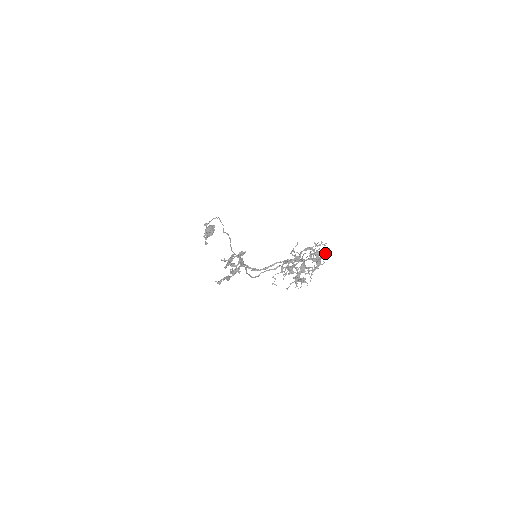
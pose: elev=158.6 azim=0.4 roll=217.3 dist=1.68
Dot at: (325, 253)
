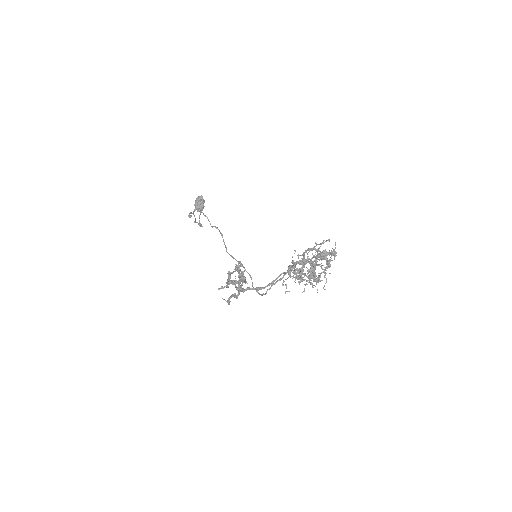
Dot at: (332, 253)
